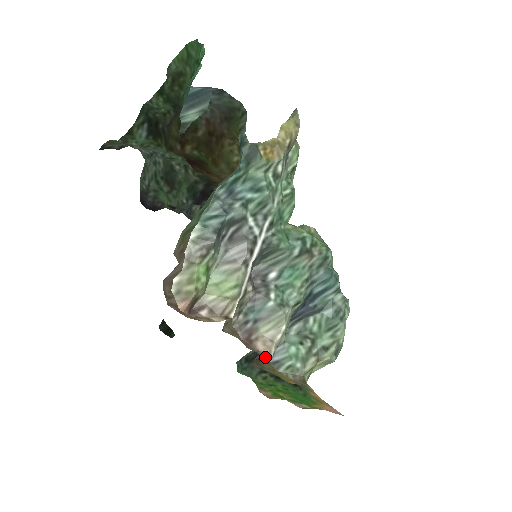
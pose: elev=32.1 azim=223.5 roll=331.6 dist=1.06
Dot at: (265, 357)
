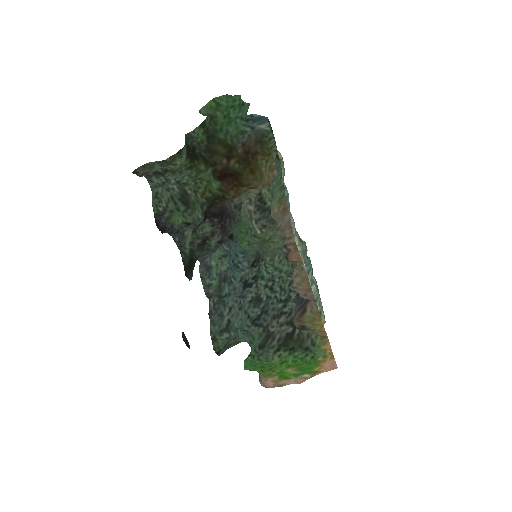
Dot at: (305, 312)
